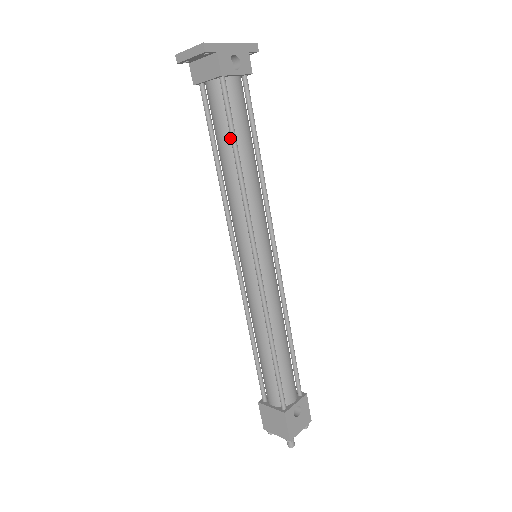
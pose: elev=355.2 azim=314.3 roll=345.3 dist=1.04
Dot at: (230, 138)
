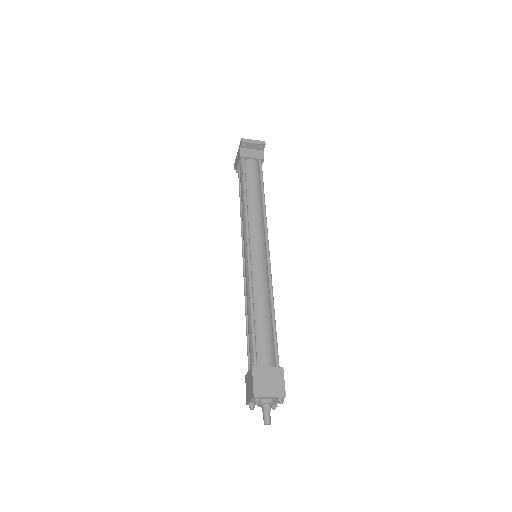
Dot at: (259, 186)
